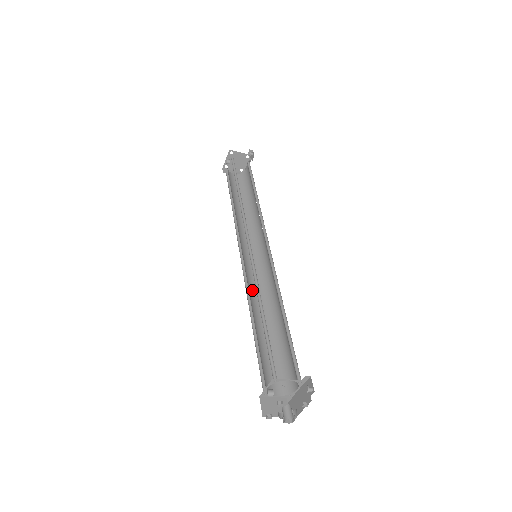
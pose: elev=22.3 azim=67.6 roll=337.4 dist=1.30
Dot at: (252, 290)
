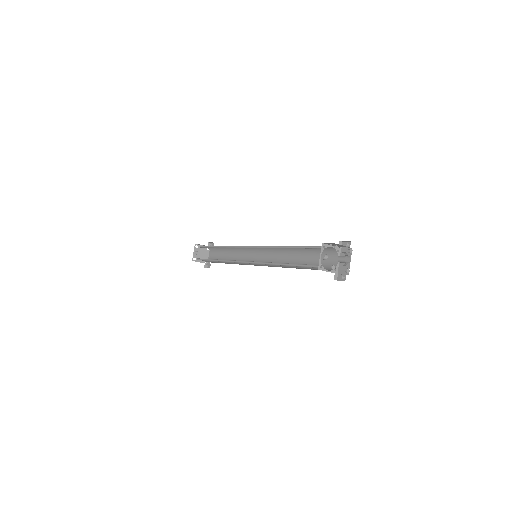
Dot at: occluded
